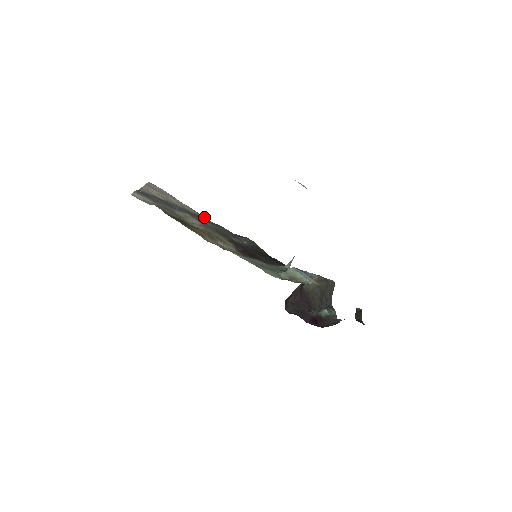
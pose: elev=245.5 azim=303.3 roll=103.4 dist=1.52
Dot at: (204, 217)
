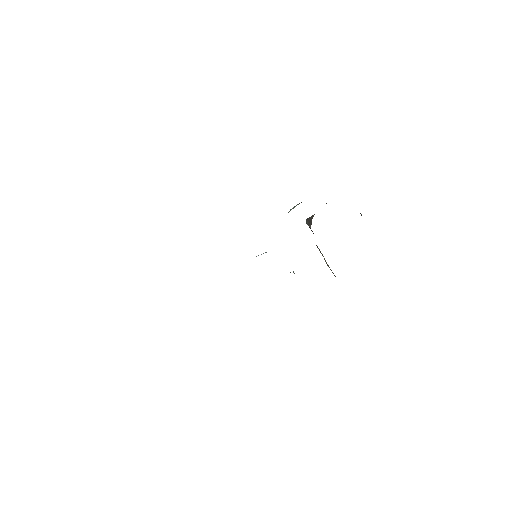
Dot at: occluded
